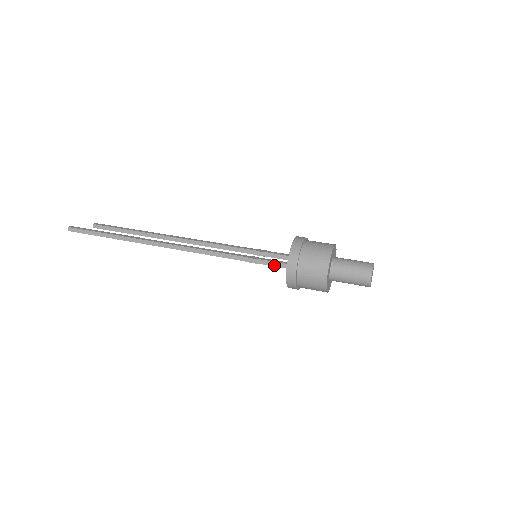
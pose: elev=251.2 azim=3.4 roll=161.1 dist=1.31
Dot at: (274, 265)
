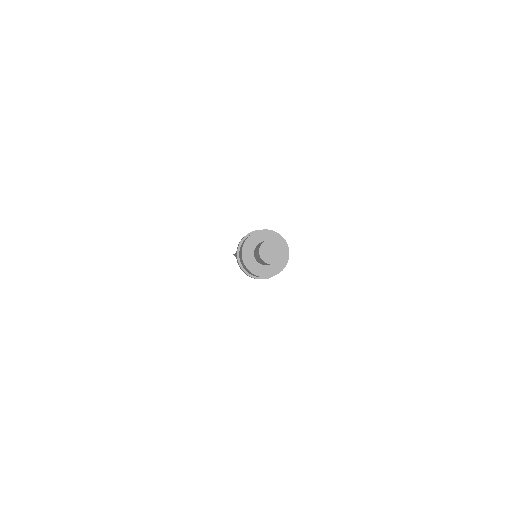
Dot at: occluded
